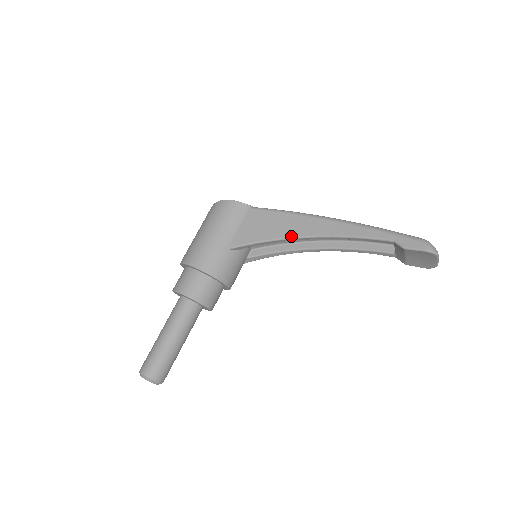
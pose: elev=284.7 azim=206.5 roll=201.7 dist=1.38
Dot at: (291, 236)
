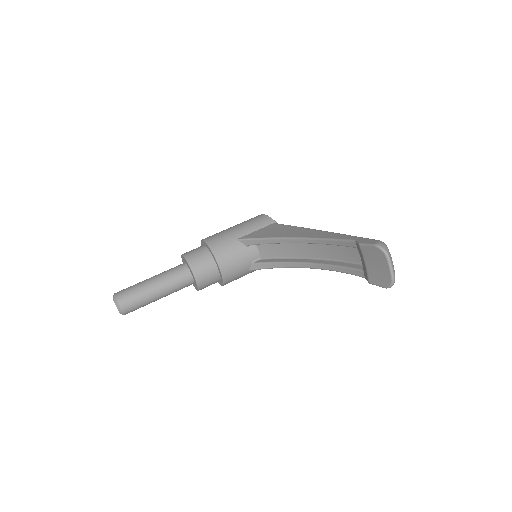
Dot at: (285, 236)
